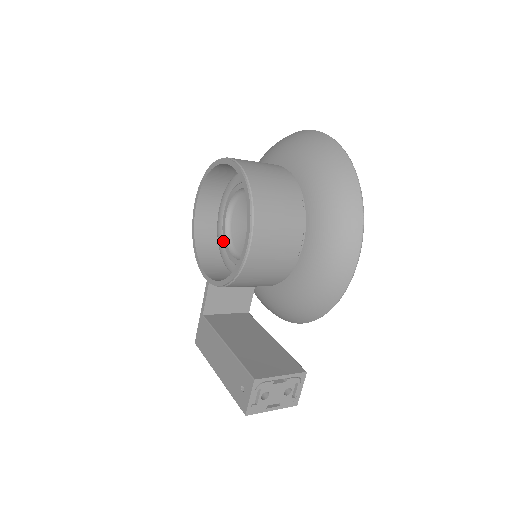
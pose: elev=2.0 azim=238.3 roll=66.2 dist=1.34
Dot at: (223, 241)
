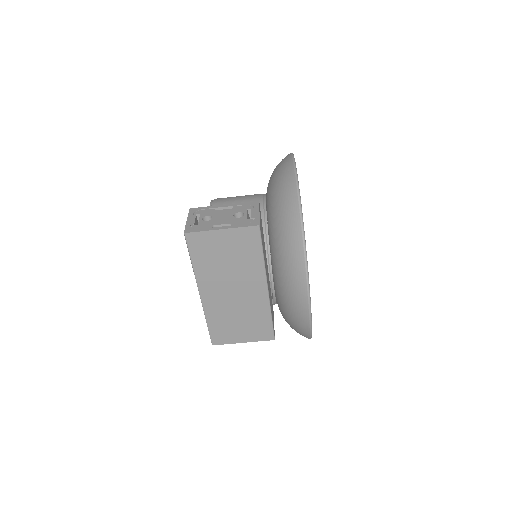
Dot at: occluded
